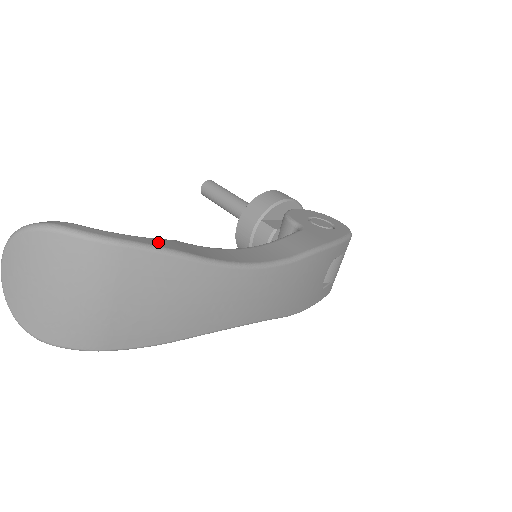
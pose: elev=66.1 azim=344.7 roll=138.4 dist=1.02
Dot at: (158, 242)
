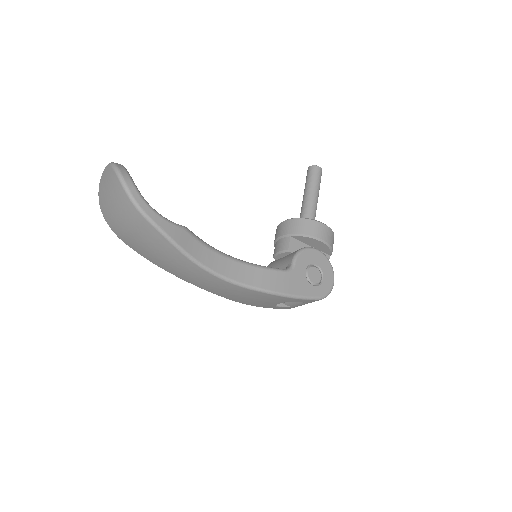
Dot at: (168, 227)
